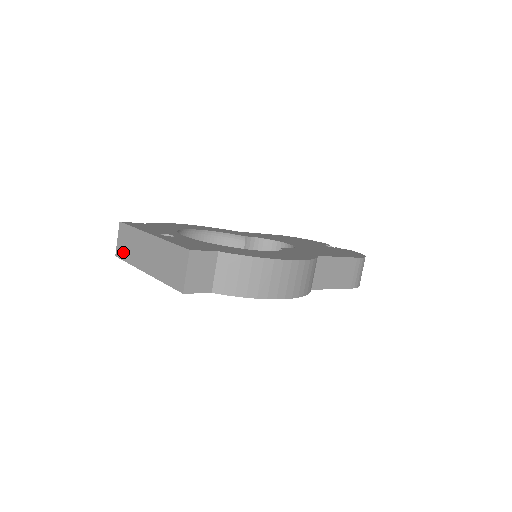
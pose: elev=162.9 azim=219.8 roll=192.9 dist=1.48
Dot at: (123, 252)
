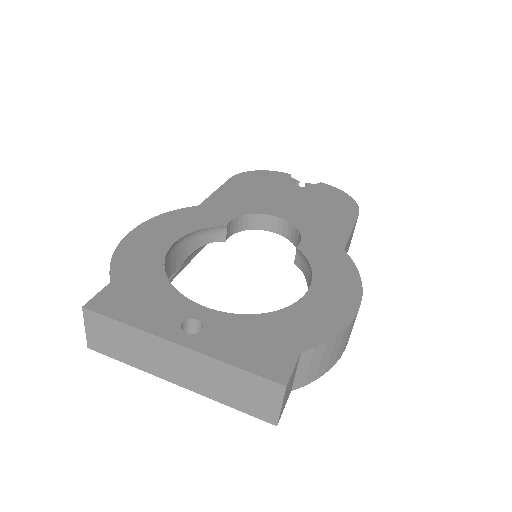
Dot at: (109, 349)
